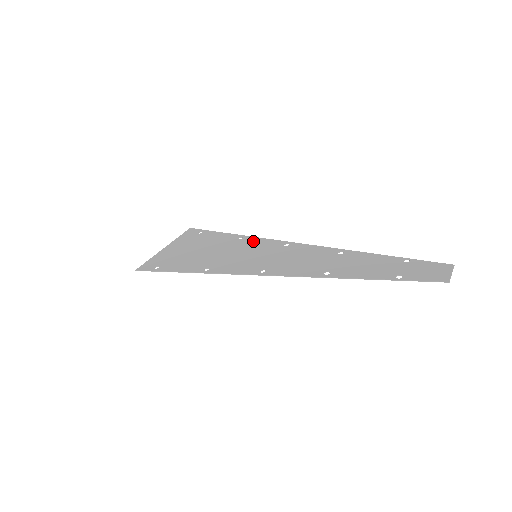
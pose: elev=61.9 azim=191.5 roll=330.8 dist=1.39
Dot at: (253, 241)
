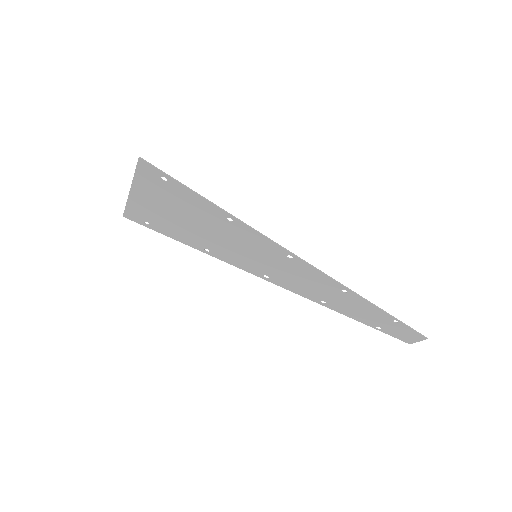
Dot at: (228, 257)
